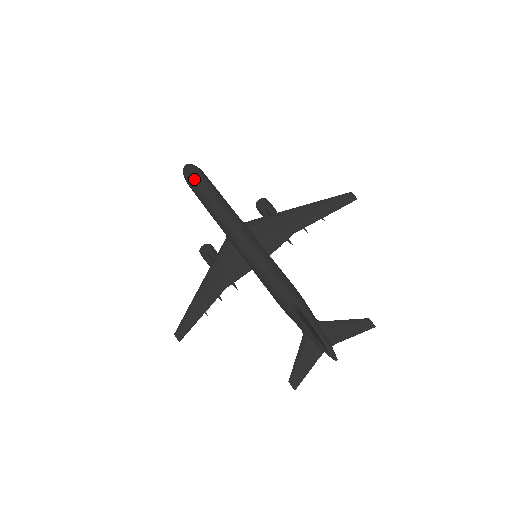
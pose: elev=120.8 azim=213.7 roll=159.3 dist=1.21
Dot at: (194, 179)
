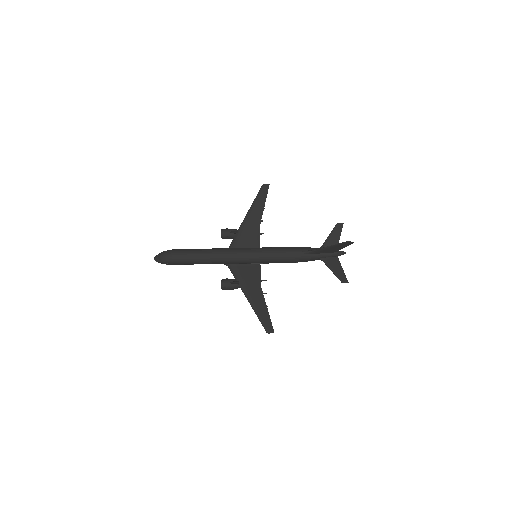
Dot at: (177, 256)
